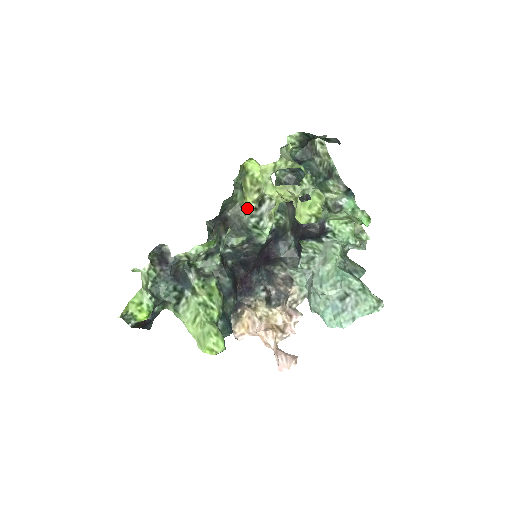
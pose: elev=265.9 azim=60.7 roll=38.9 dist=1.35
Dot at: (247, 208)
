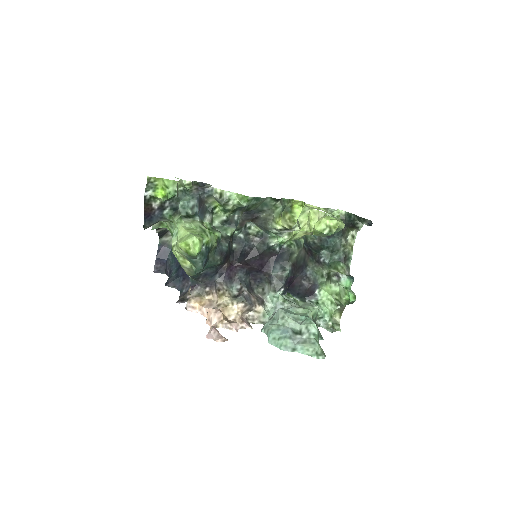
Dot at: (276, 225)
